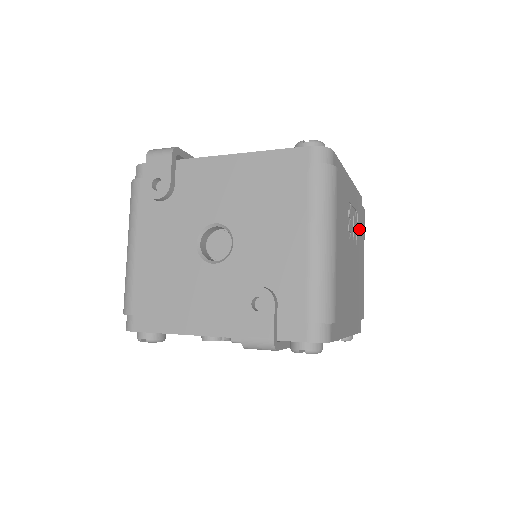
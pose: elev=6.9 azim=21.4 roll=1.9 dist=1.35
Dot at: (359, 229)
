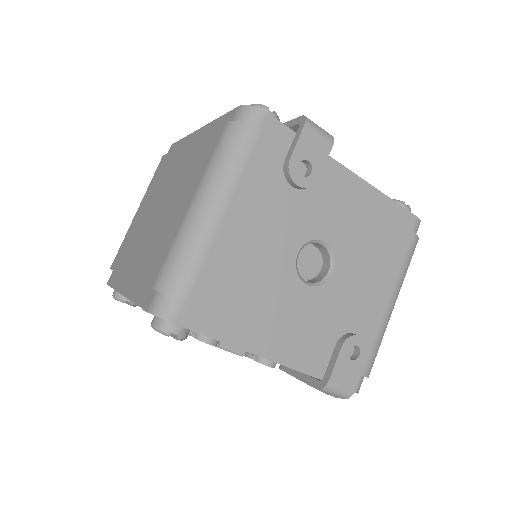
Dot at: occluded
